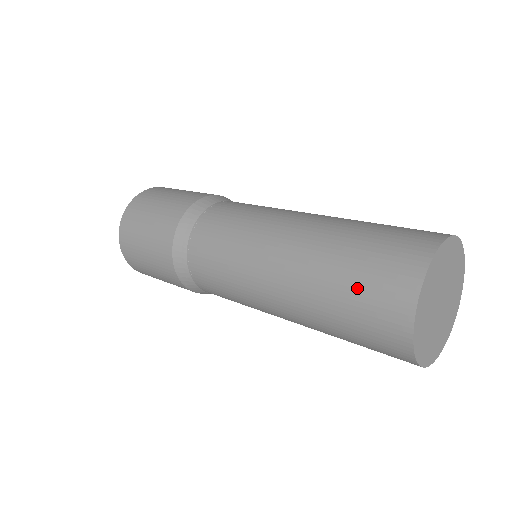
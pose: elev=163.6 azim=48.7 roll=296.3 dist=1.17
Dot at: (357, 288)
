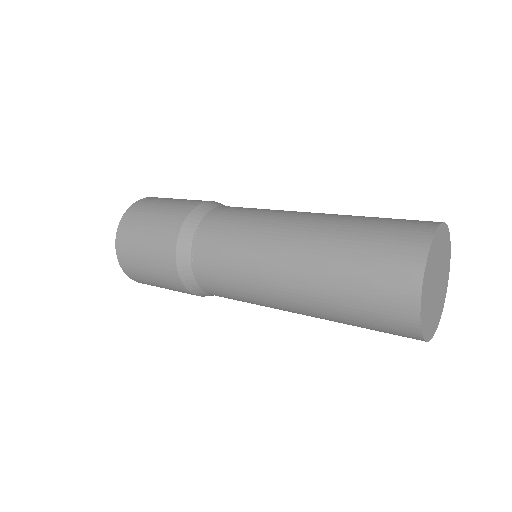
Dot at: (364, 287)
